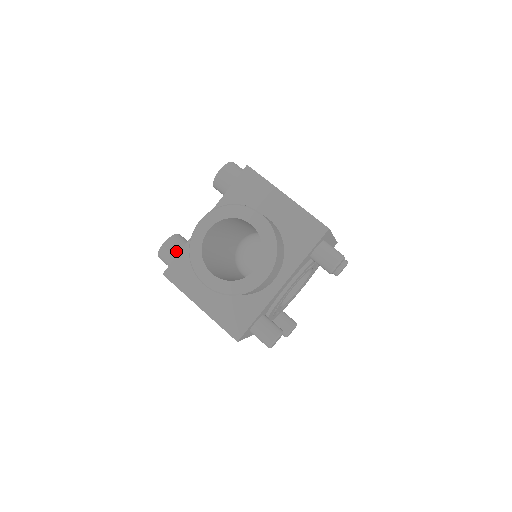
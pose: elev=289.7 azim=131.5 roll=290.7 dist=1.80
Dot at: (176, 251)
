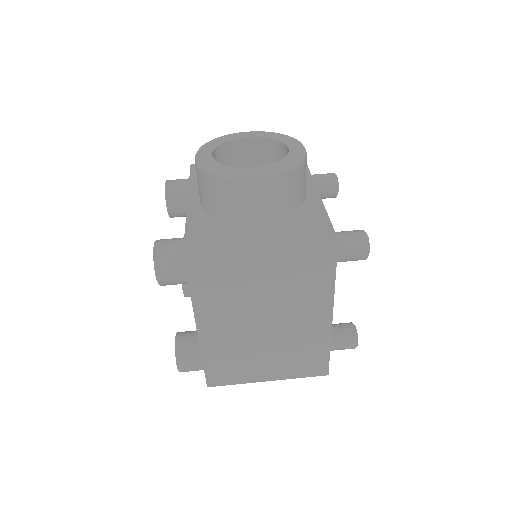
Dot at: (177, 239)
